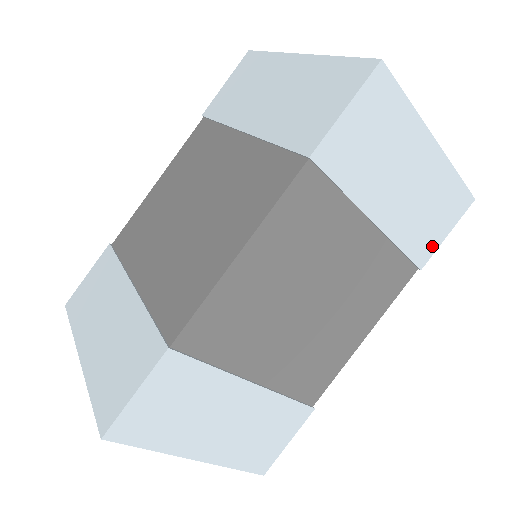
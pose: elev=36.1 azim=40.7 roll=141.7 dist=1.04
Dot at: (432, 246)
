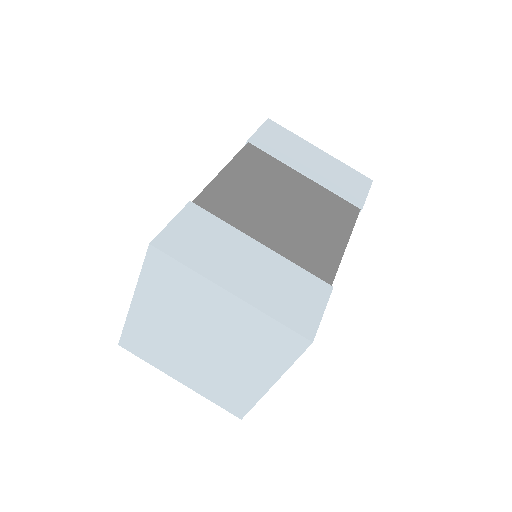
Dot at: (360, 197)
